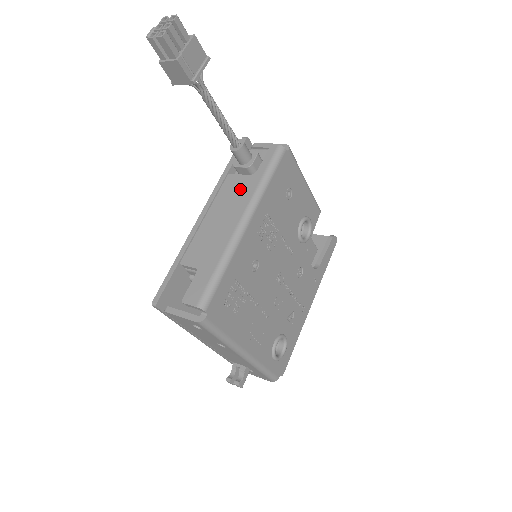
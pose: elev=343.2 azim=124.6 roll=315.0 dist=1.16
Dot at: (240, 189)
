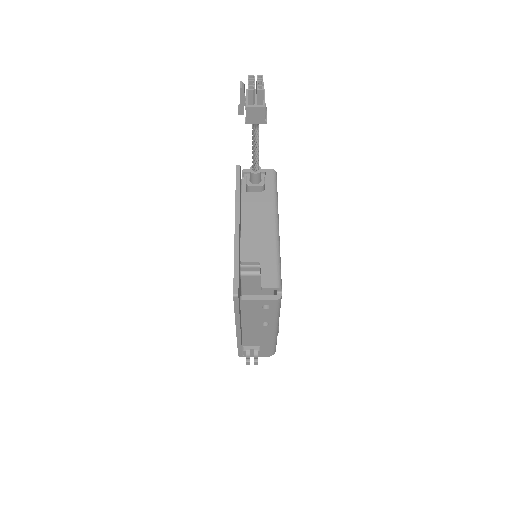
Dot at: (260, 202)
